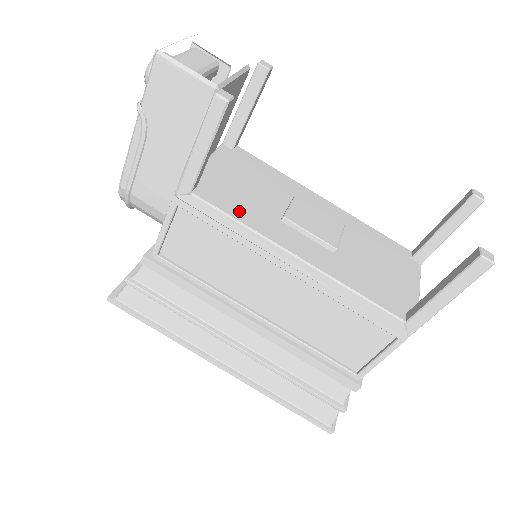
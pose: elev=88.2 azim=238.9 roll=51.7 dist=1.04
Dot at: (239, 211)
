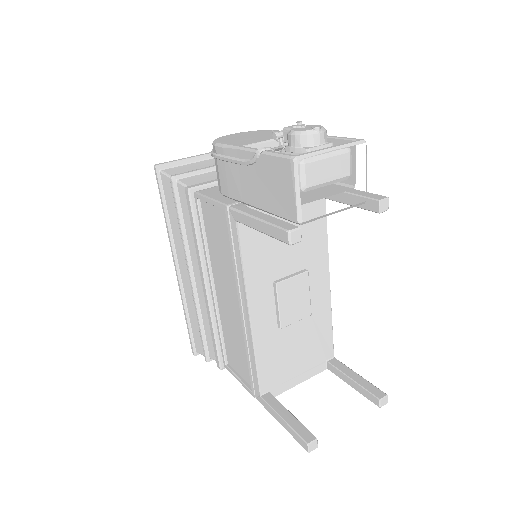
Dot at: (253, 257)
